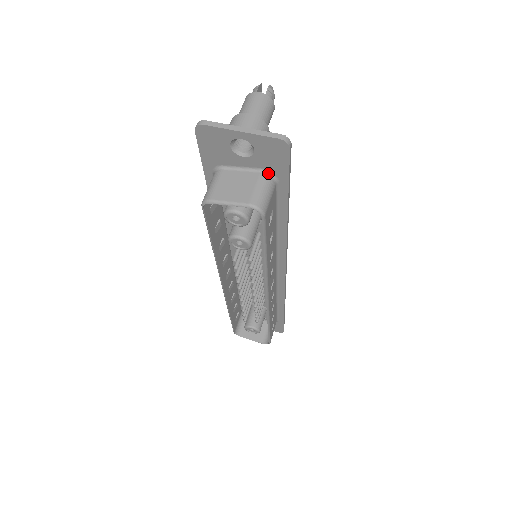
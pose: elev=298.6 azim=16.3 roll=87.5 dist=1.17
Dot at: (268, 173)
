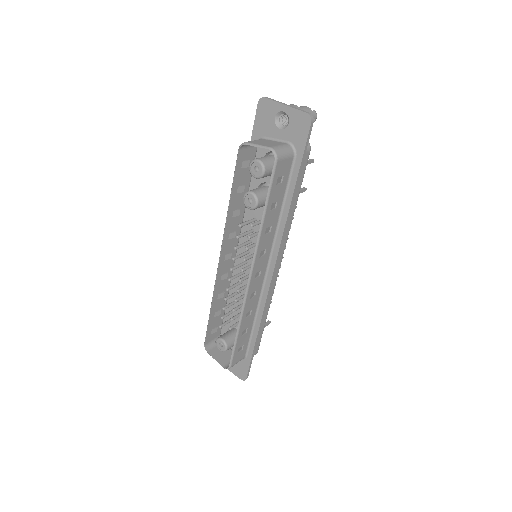
Dot at: (291, 145)
